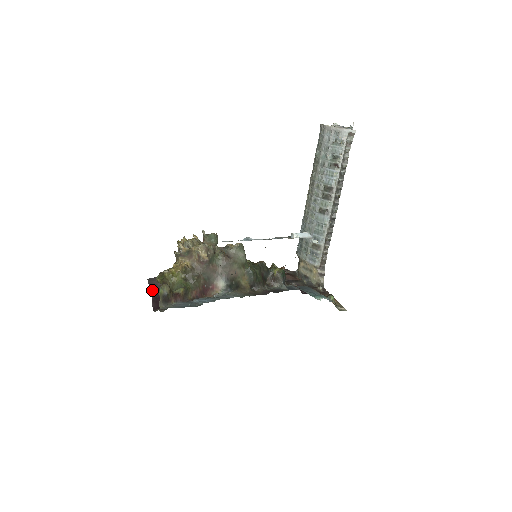
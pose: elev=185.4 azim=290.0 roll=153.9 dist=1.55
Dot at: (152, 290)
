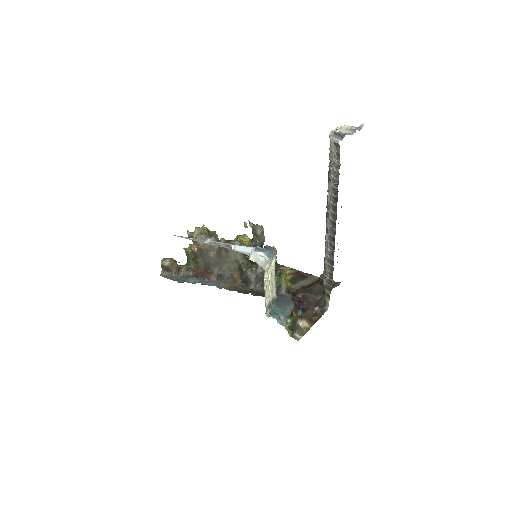
Dot at: occluded
